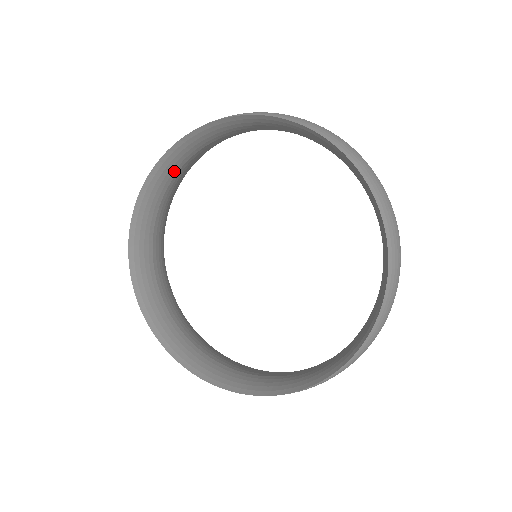
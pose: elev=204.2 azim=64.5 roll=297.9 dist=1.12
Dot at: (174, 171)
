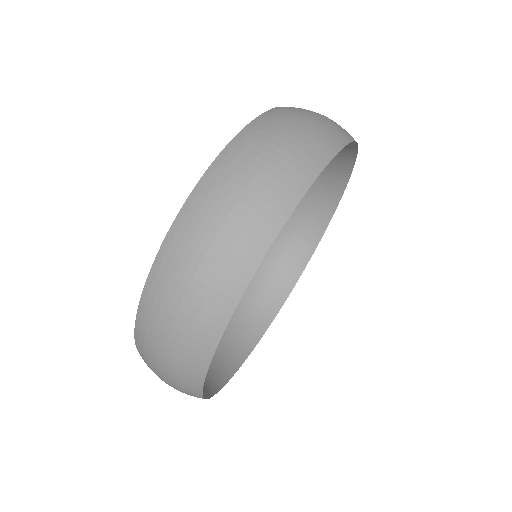
Dot at: (271, 263)
